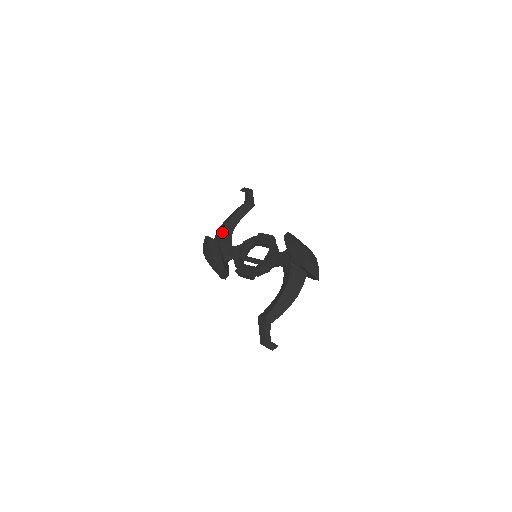
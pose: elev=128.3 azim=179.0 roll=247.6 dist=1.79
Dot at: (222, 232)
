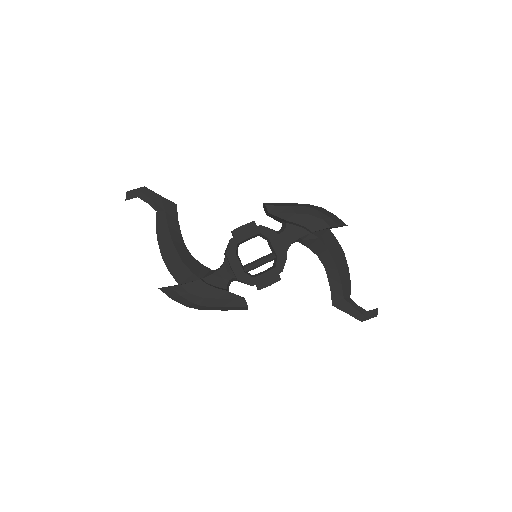
Dot at: (187, 267)
